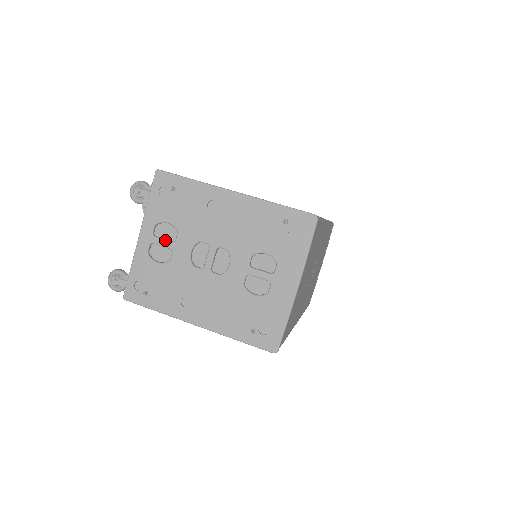
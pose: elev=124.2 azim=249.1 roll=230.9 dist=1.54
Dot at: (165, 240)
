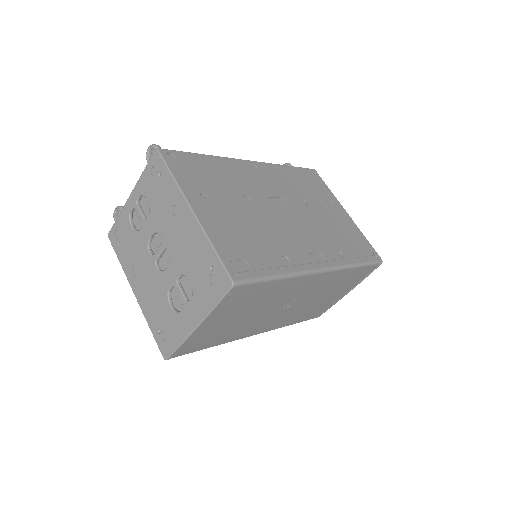
Dot at: (141, 213)
